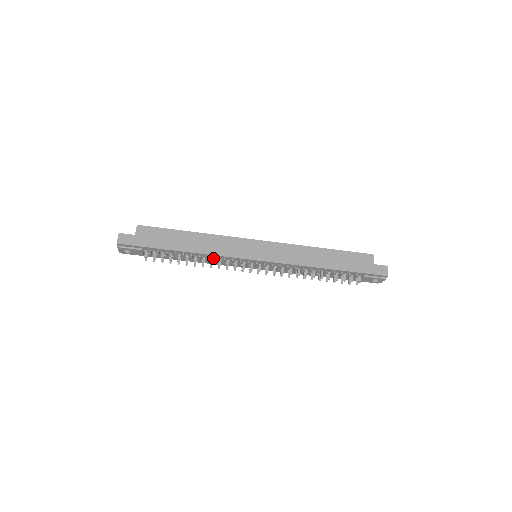
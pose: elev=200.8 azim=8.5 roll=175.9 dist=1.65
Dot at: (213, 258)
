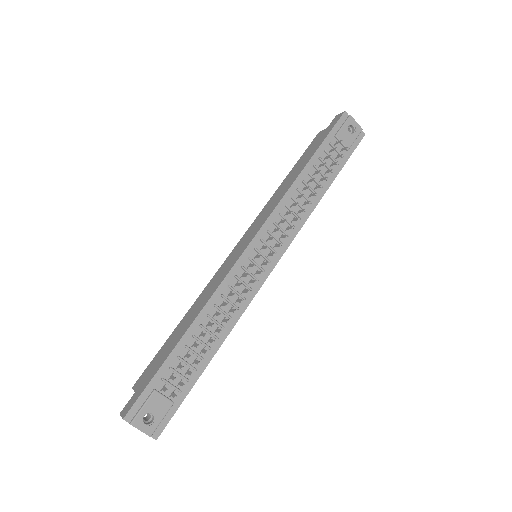
Dot at: (222, 302)
